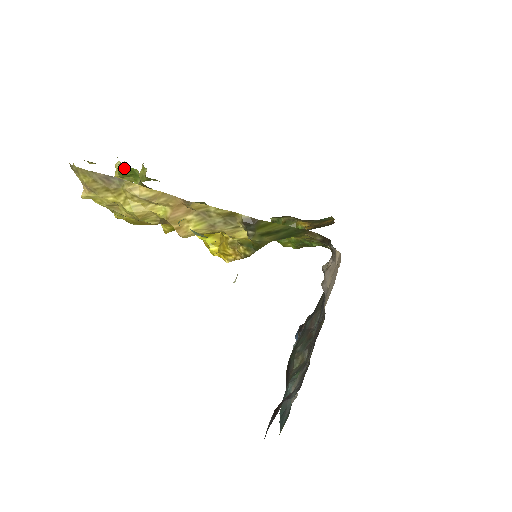
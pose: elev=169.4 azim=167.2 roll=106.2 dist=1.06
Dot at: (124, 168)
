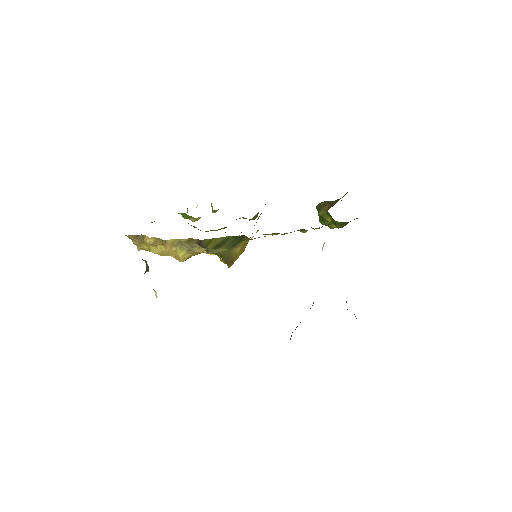
Dot at: (182, 214)
